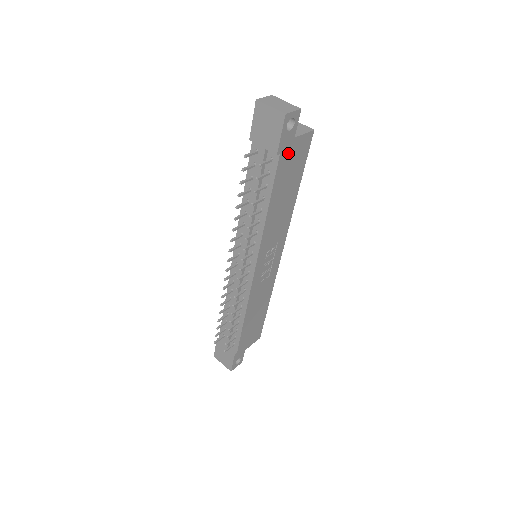
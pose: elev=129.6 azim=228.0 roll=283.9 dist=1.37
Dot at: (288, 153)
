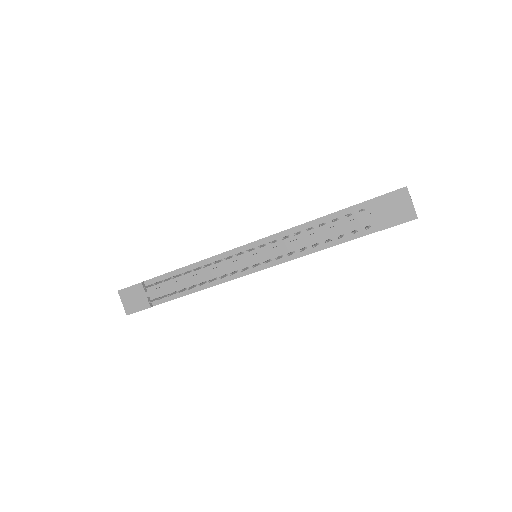
Dot at: occluded
